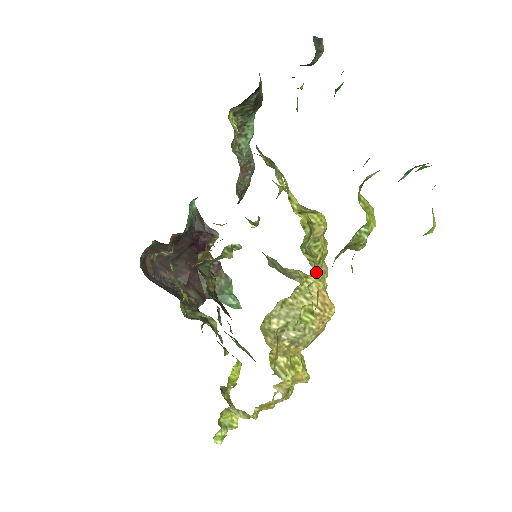
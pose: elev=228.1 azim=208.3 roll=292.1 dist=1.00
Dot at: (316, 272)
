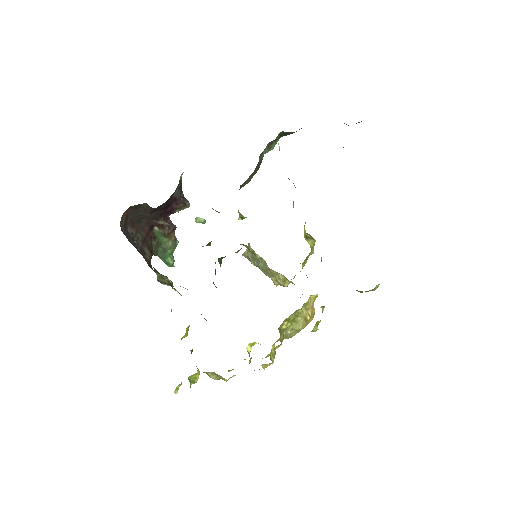
Dot at: occluded
